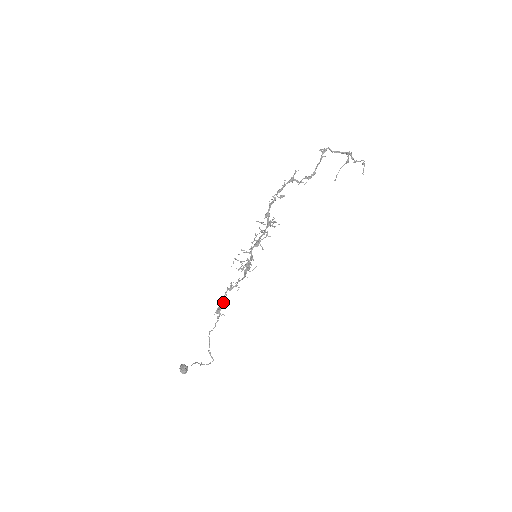
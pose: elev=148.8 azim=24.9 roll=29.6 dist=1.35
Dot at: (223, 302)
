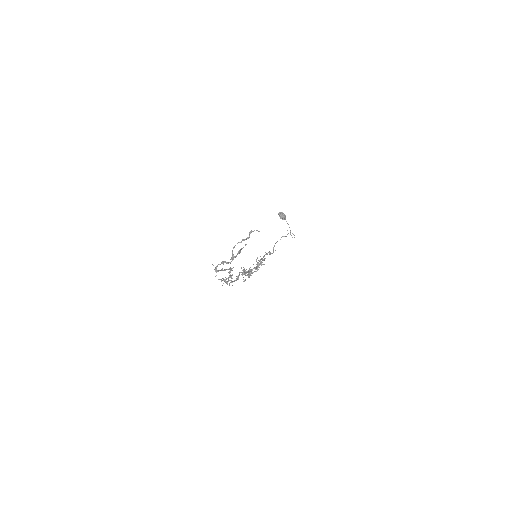
Dot at: occluded
